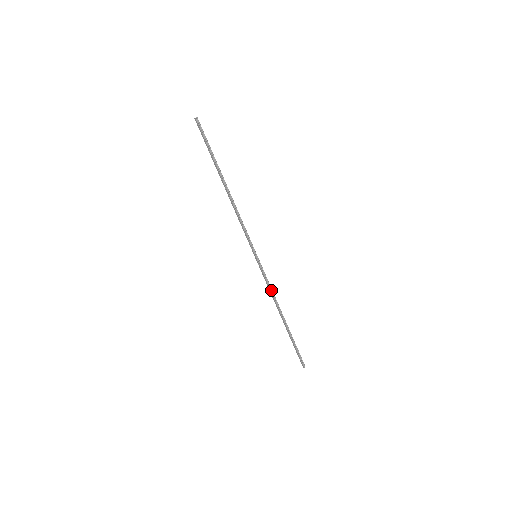
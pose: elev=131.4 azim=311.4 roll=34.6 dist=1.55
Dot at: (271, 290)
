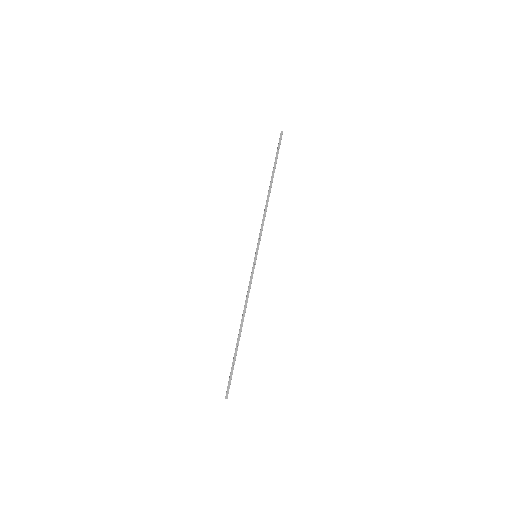
Dot at: (248, 295)
